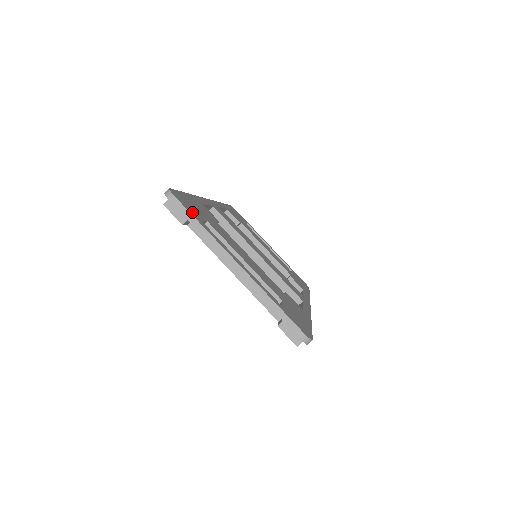
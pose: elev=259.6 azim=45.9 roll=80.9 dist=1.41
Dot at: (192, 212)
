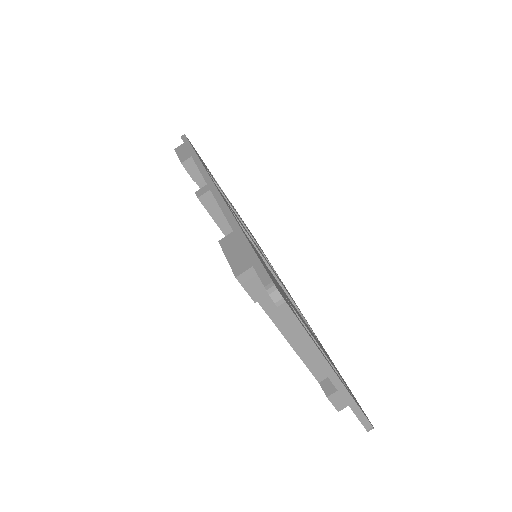
Dot at: occluded
